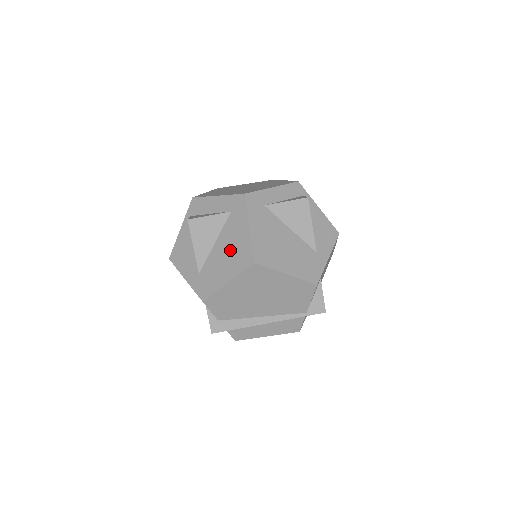
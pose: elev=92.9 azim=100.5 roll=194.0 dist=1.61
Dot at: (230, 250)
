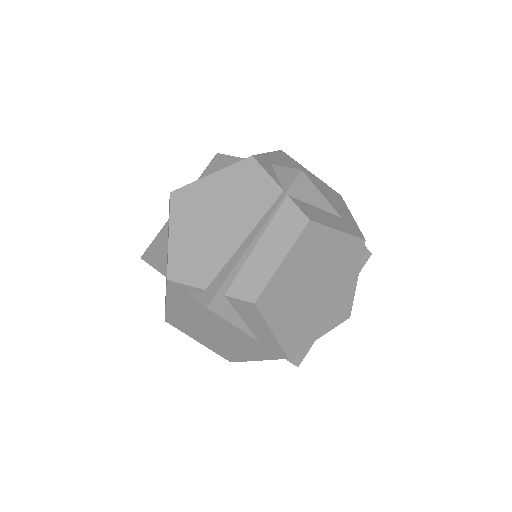
Dot at: occluded
